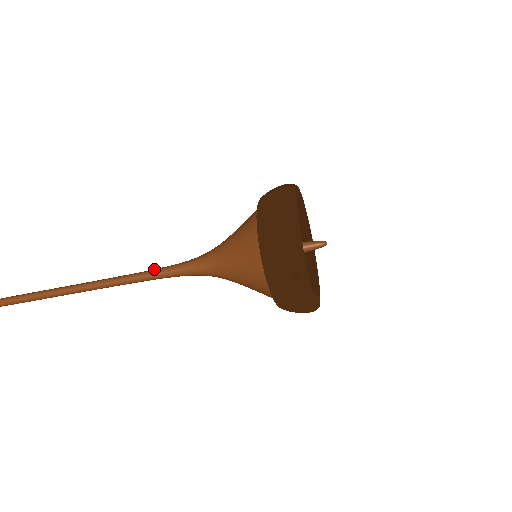
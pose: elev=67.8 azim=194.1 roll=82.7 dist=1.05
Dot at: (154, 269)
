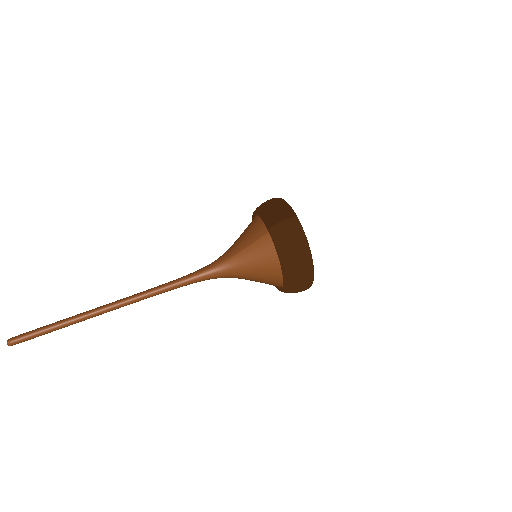
Dot at: (173, 282)
